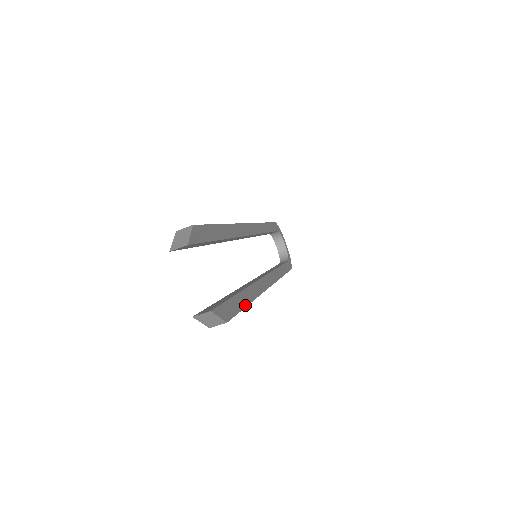
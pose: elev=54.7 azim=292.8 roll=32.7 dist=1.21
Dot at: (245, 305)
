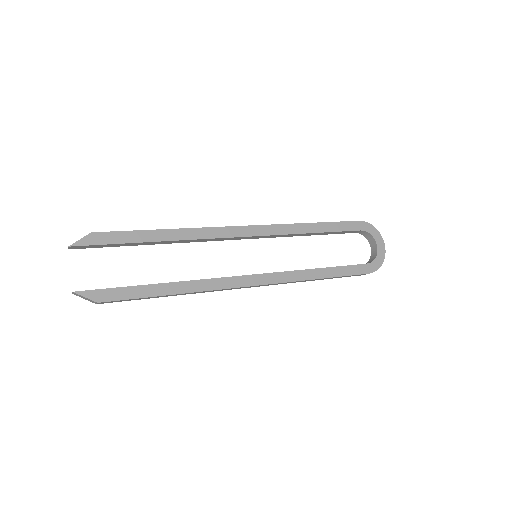
Dot at: (155, 295)
